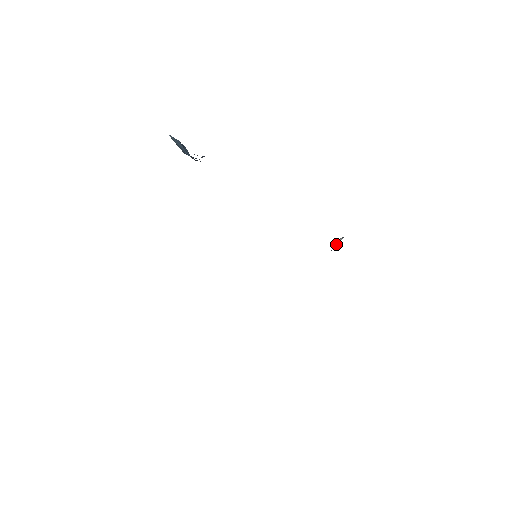
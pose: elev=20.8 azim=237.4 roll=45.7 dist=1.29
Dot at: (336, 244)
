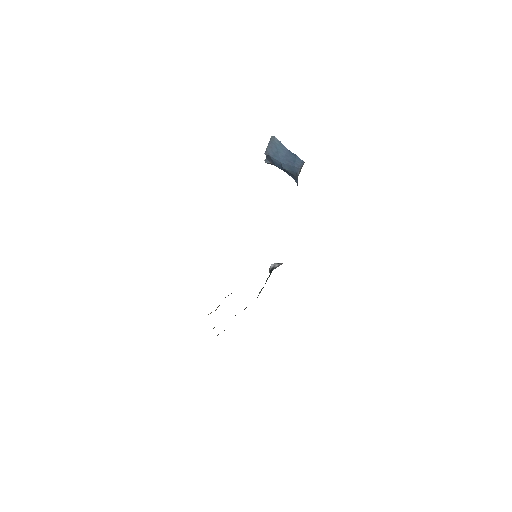
Dot at: (276, 267)
